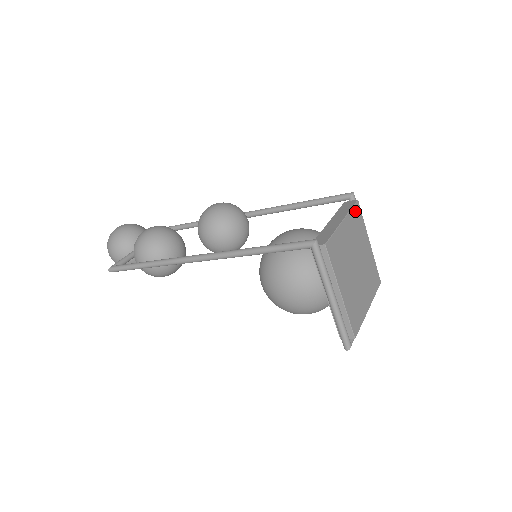
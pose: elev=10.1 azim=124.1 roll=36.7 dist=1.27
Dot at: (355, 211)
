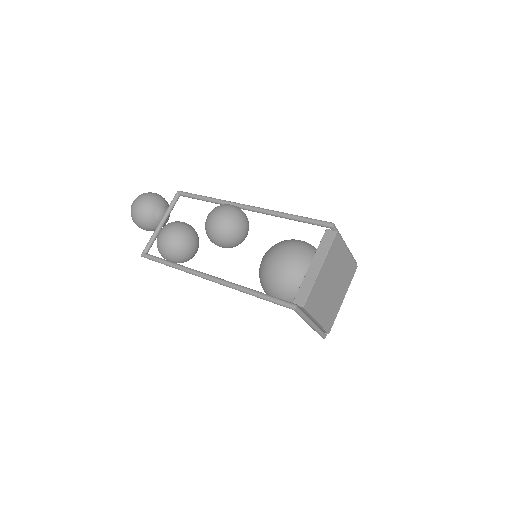
Dot at: (333, 245)
